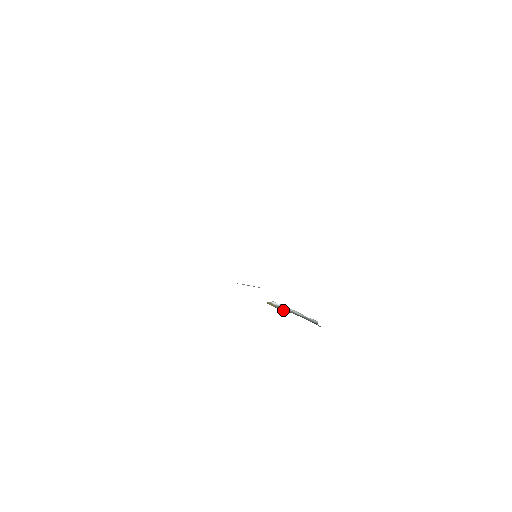
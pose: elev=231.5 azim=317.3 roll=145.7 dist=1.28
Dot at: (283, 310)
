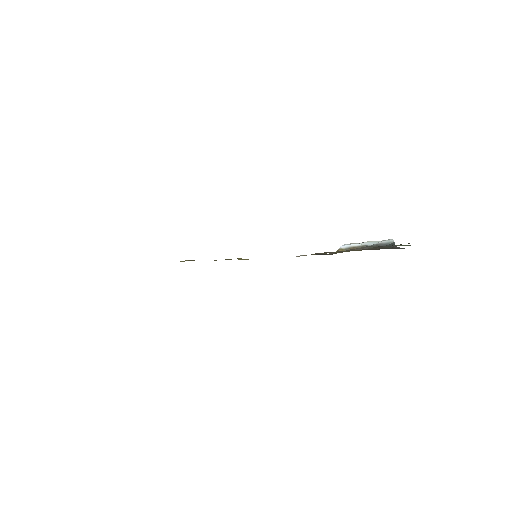
Dot at: occluded
